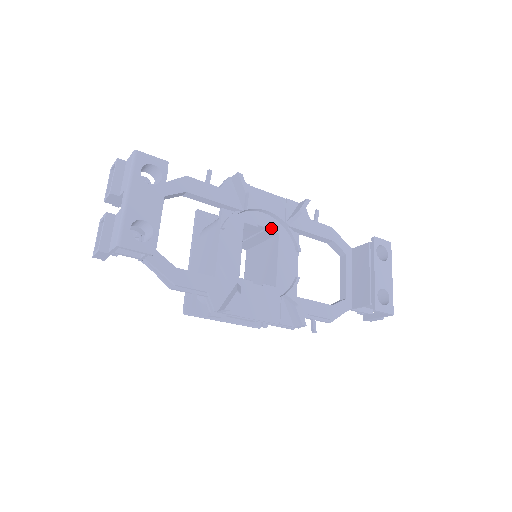
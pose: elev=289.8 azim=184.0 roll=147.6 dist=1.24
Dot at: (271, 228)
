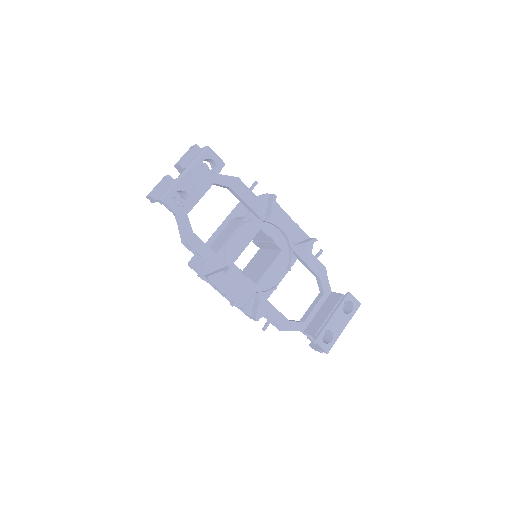
Dot at: (278, 243)
